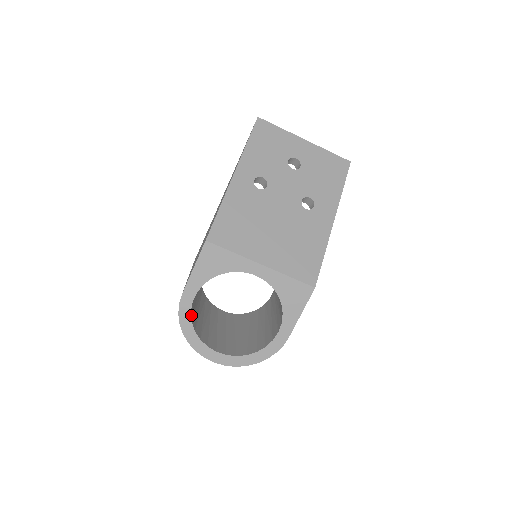
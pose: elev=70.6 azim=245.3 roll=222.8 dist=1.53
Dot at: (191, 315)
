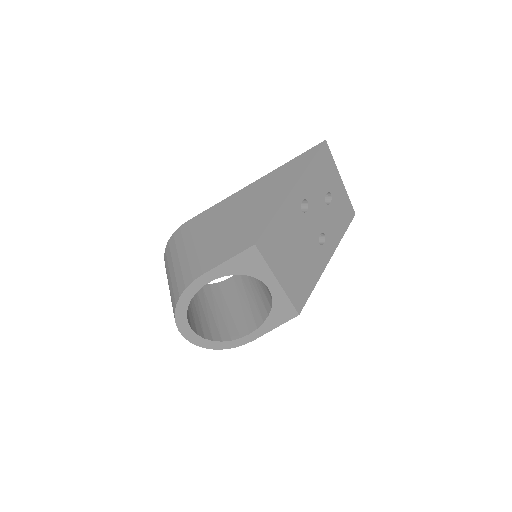
Dot at: (194, 293)
